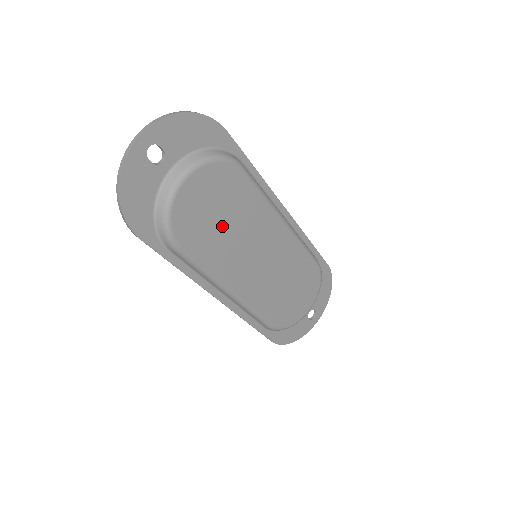
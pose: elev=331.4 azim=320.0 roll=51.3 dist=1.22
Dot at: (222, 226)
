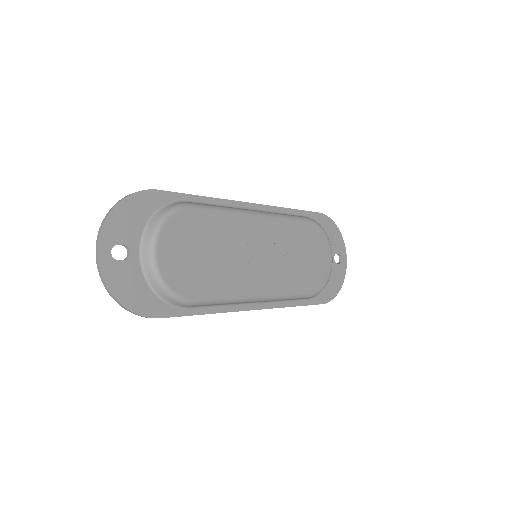
Dot at: (211, 259)
